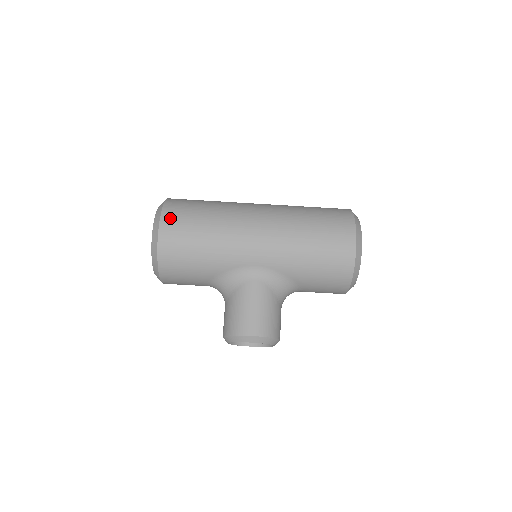
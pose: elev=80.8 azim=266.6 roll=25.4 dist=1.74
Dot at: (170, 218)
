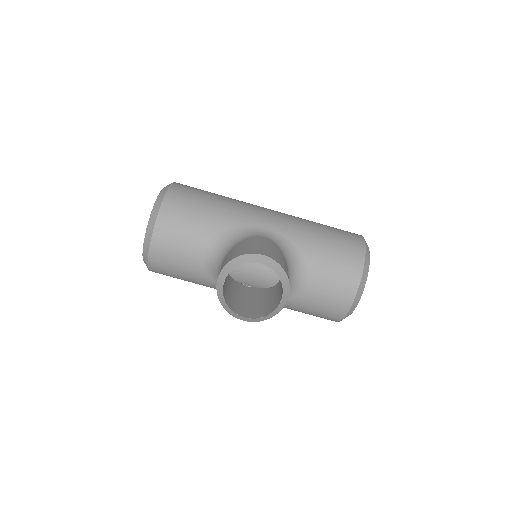
Dot at: occluded
